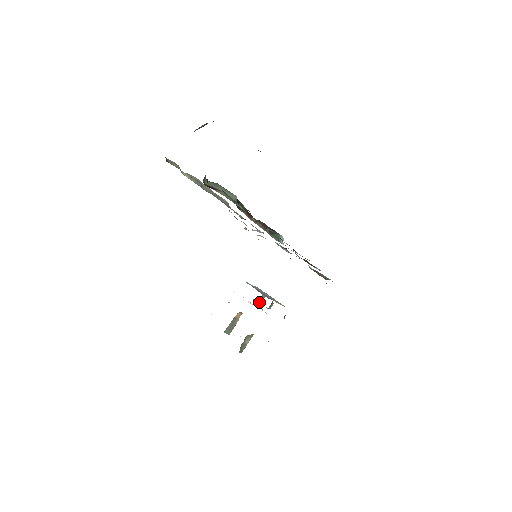
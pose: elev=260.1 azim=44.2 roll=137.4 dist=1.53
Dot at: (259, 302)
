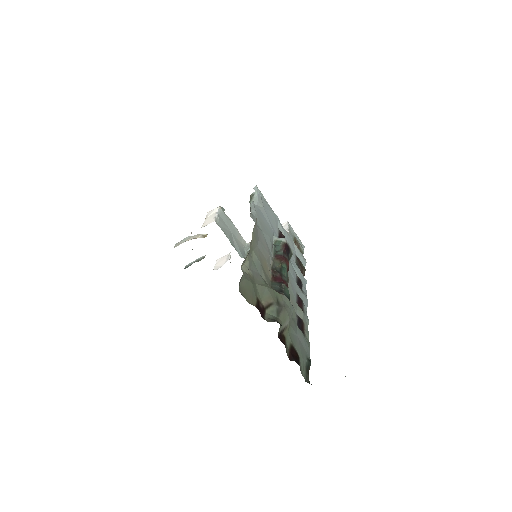
Dot at: occluded
